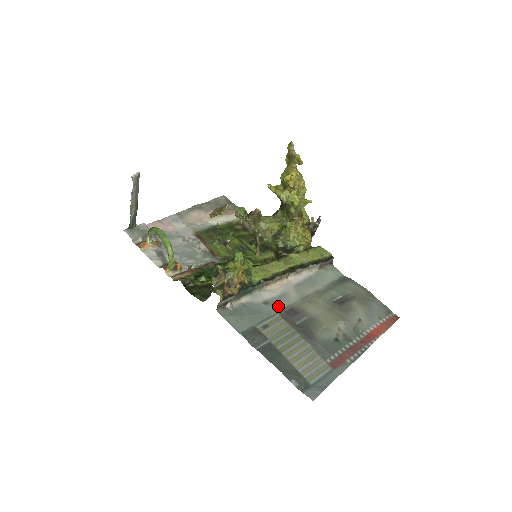
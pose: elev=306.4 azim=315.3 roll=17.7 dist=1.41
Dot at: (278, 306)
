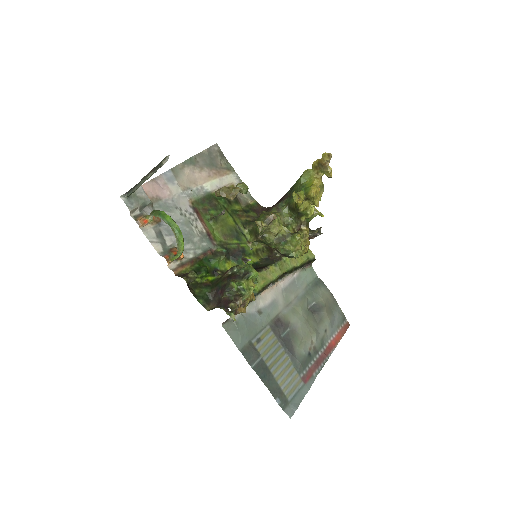
Dot at: (269, 317)
